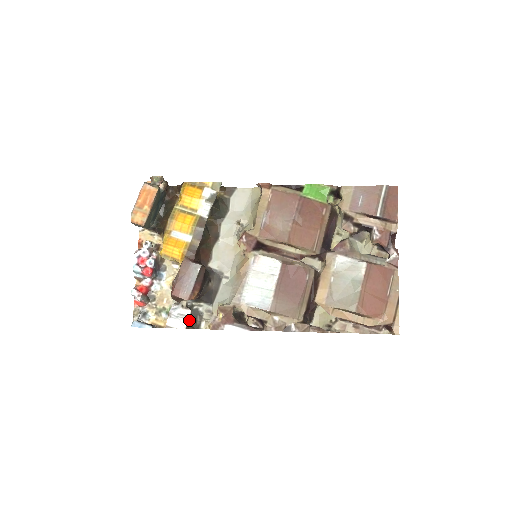
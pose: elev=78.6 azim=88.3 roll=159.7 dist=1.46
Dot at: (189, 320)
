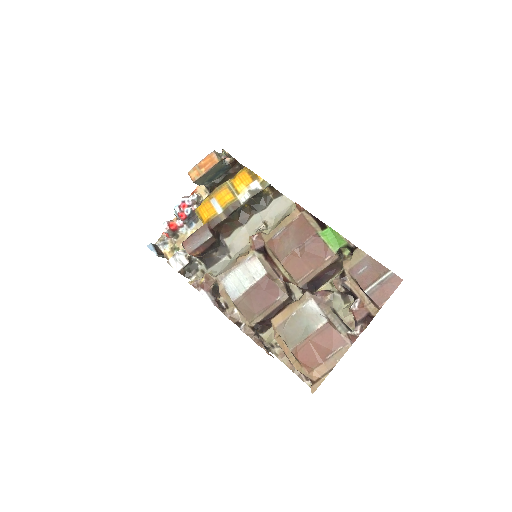
Dot at: (186, 268)
